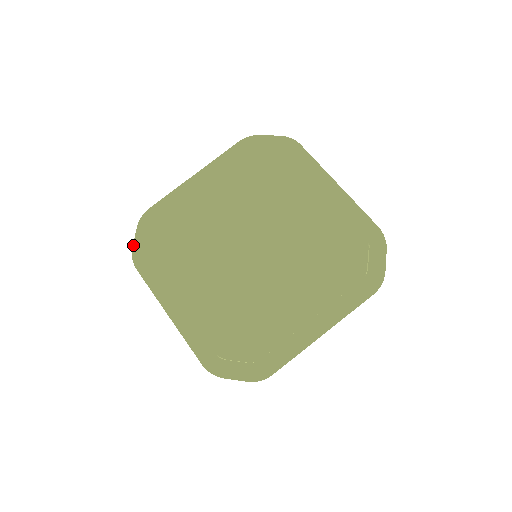
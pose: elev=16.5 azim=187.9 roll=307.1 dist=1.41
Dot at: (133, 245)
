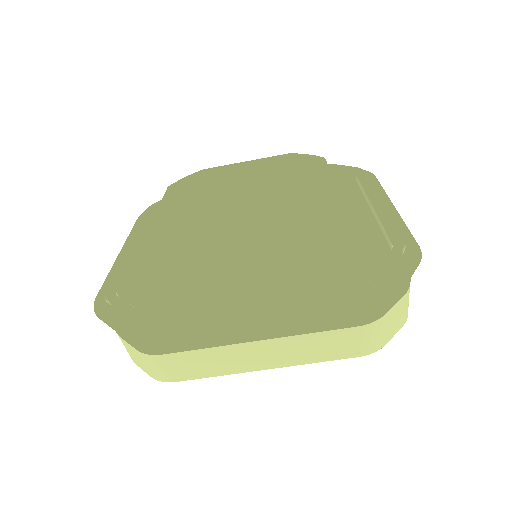
Dot at: occluded
